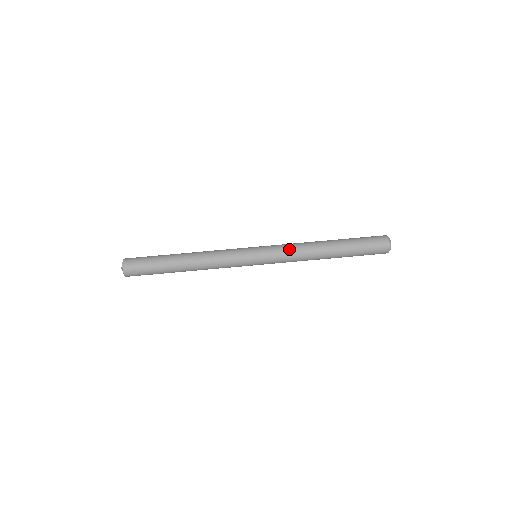
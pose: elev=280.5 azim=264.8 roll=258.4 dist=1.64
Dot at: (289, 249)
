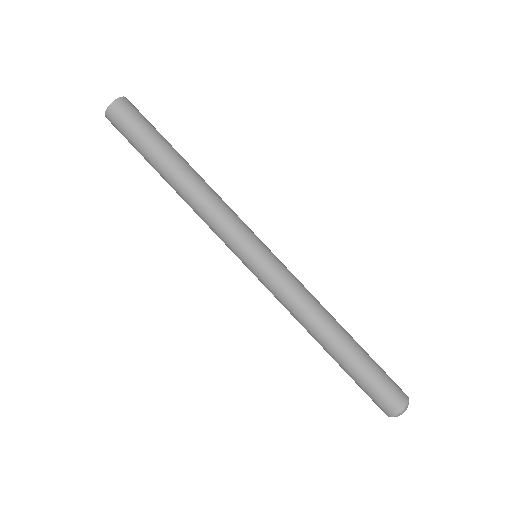
Dot at: (289, 297)
